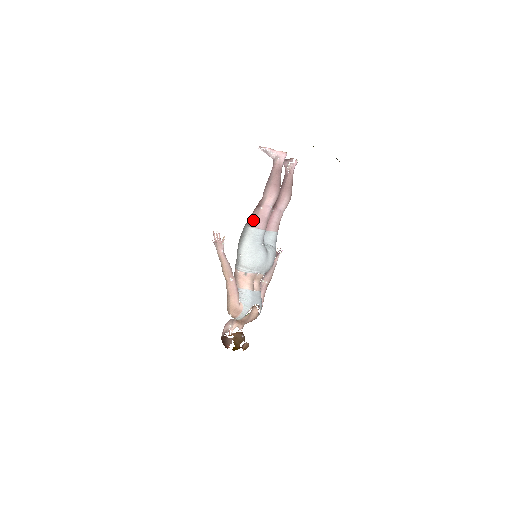
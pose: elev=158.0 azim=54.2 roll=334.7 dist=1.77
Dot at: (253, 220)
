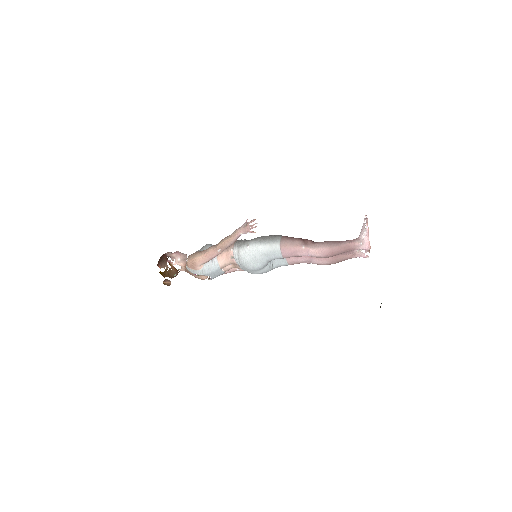
Dot at: (288, 244)
